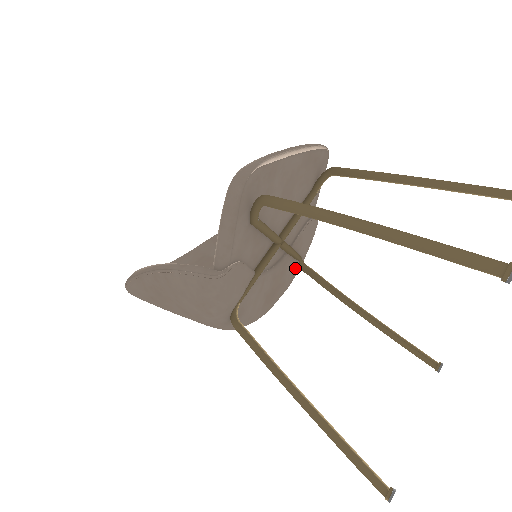
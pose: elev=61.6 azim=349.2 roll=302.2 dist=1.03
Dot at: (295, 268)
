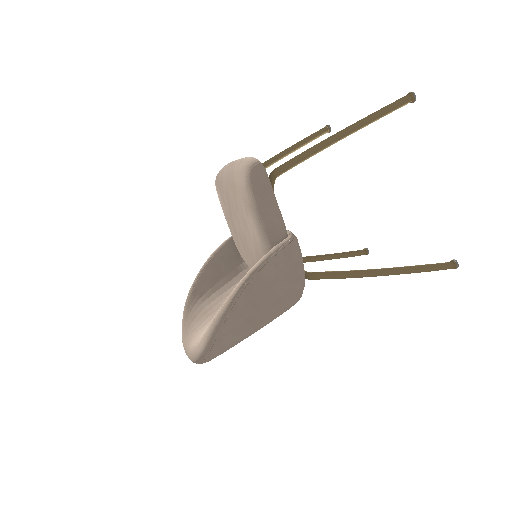
Dot at: occluded
